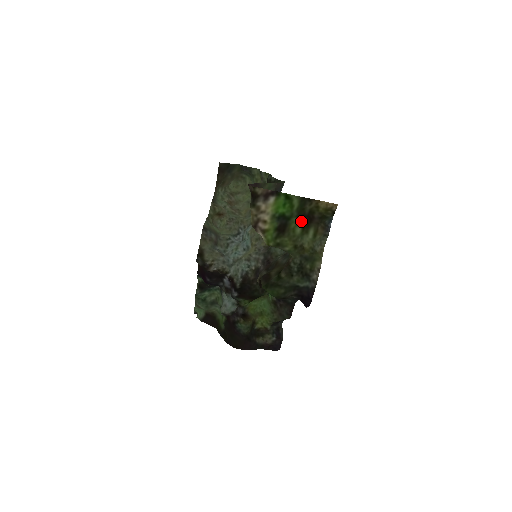
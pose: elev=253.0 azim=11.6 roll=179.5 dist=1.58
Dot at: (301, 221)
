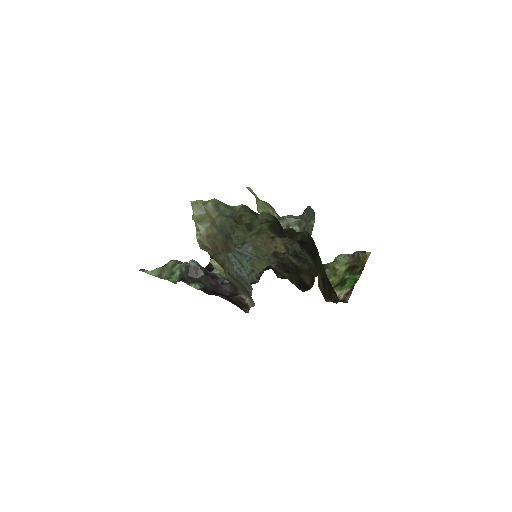
Dot at: (348, 272)
